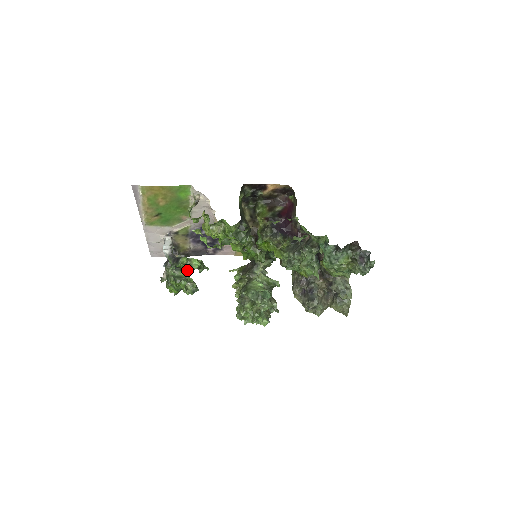
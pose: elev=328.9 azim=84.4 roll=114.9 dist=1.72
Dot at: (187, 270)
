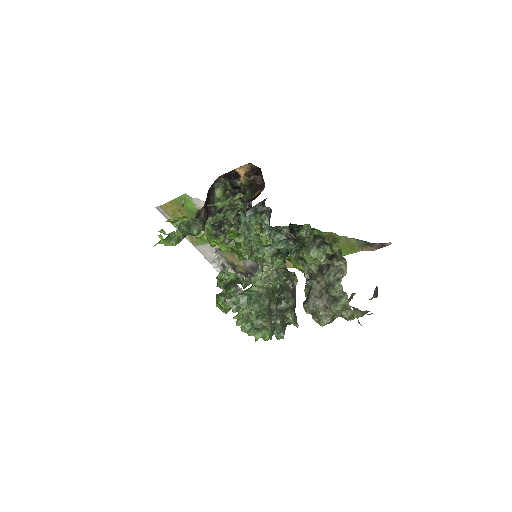
Dot at: (219, 284)
